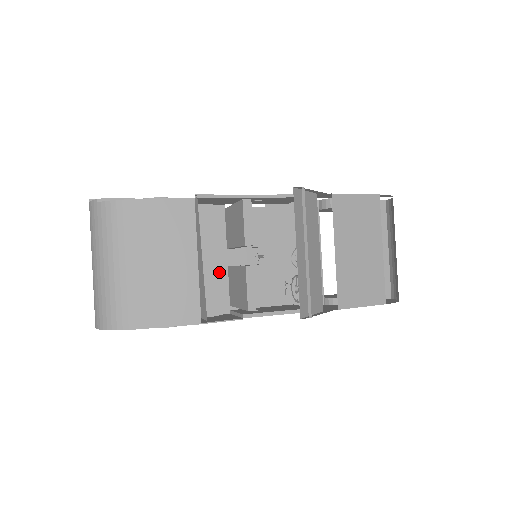
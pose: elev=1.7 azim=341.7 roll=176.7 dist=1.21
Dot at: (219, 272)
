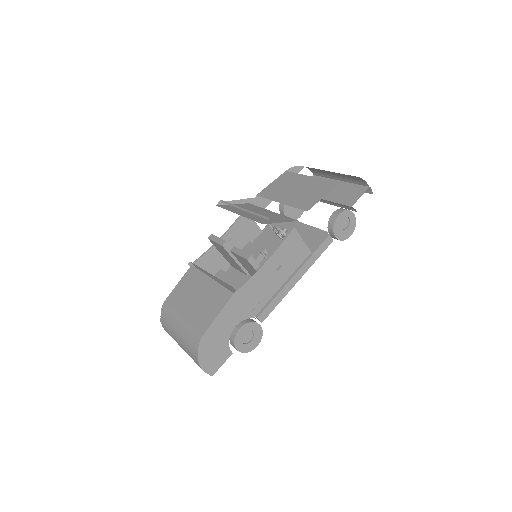
Dot at: occluded
